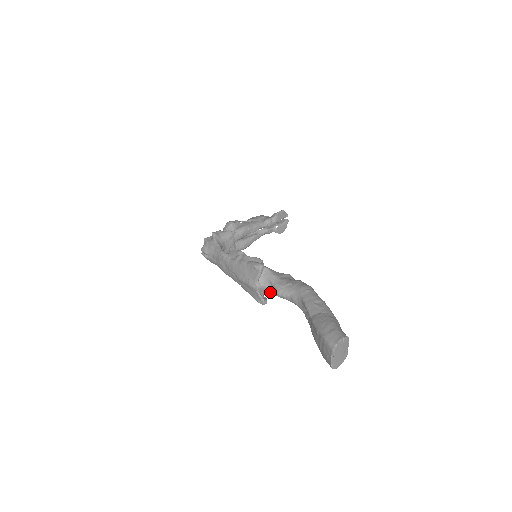
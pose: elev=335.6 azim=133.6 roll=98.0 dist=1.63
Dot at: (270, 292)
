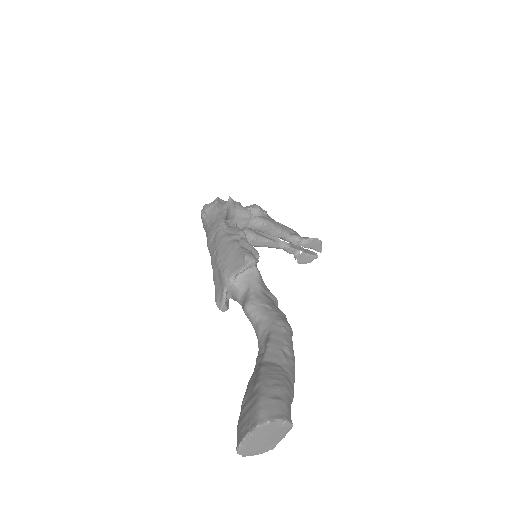
Dot at: (239, 300)
